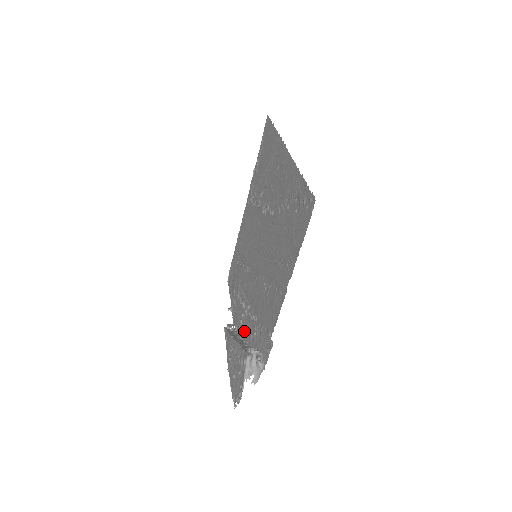
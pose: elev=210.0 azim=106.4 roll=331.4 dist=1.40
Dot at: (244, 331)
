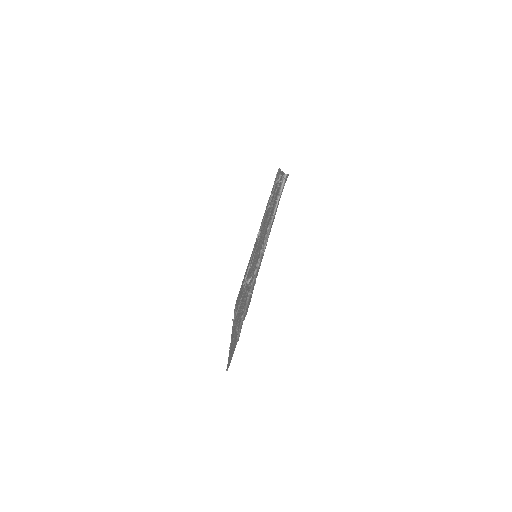
Dot at: (265, 245)
